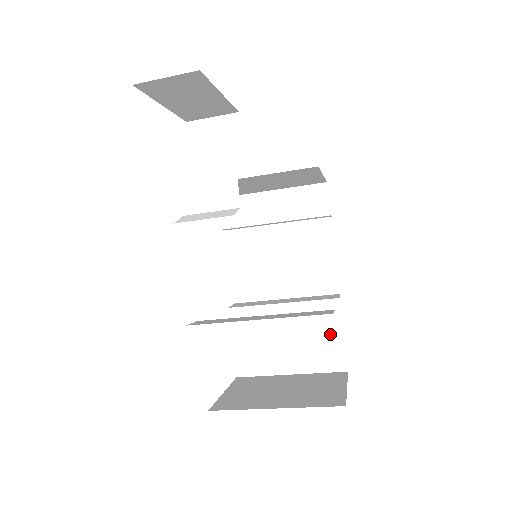
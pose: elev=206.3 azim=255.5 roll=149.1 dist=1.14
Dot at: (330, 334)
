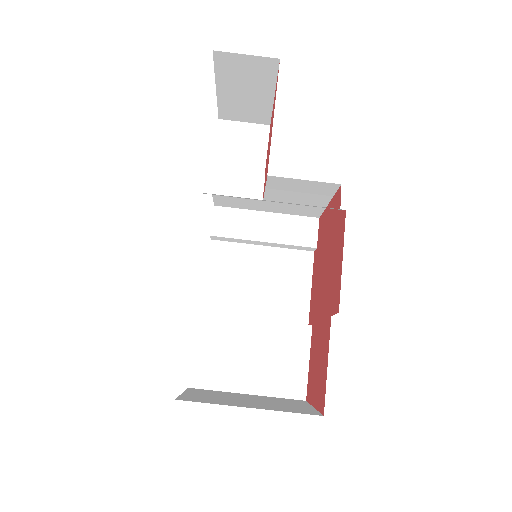
Dot at: (296, 359)
